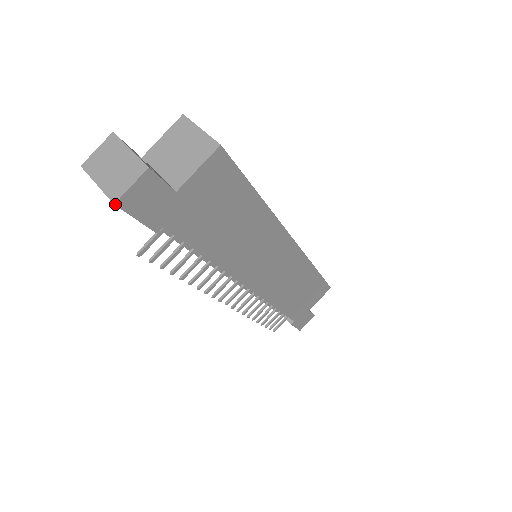
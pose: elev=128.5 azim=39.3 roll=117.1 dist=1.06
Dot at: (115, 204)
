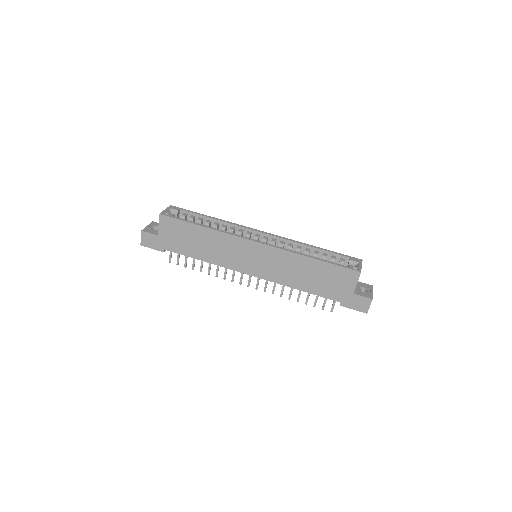
Dot at: (141, 245)
